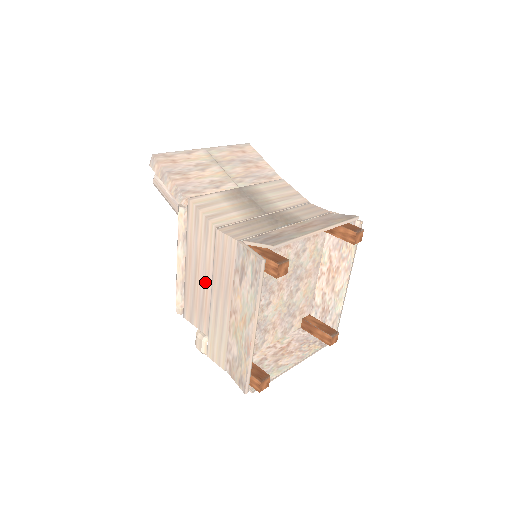
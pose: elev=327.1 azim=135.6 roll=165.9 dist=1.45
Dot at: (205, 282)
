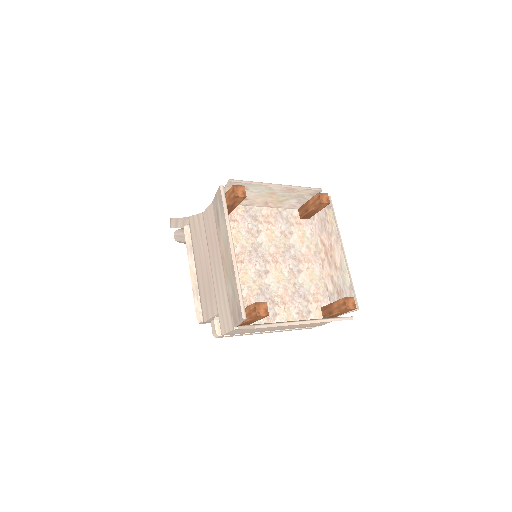
Dot at: (207, 265)
